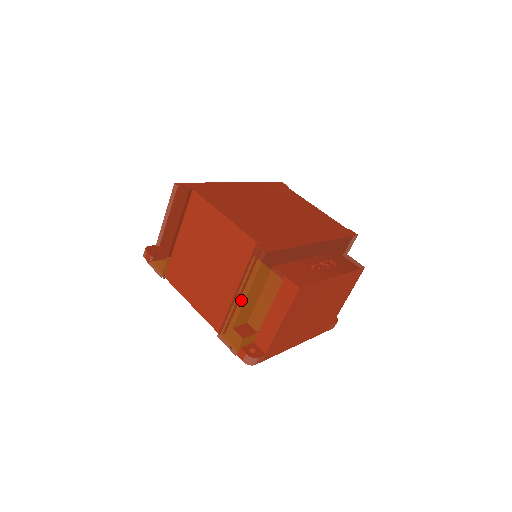
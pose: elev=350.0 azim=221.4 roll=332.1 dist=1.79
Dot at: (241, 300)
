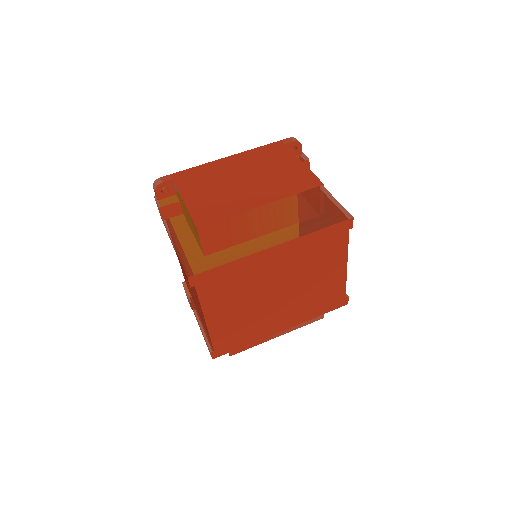
Dot at: (196, 319)
